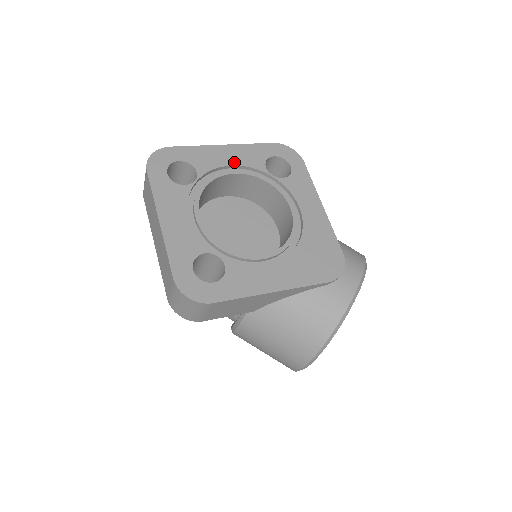
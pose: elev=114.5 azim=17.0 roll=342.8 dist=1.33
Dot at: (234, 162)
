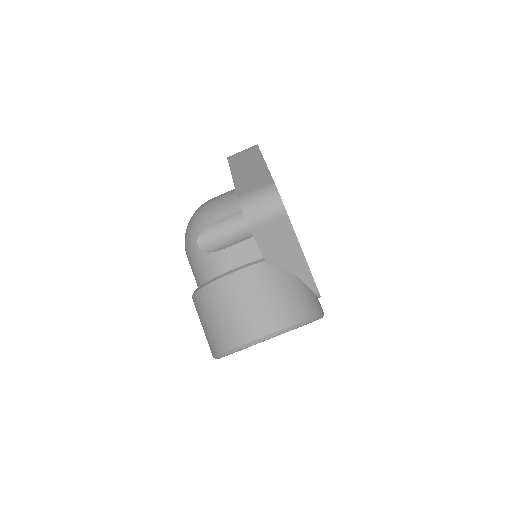
Dot at: occluded
